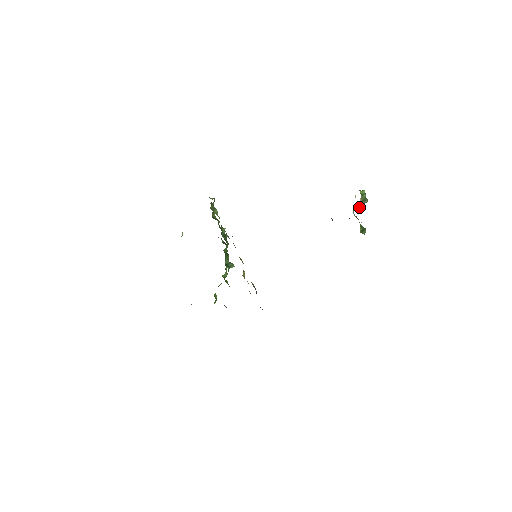
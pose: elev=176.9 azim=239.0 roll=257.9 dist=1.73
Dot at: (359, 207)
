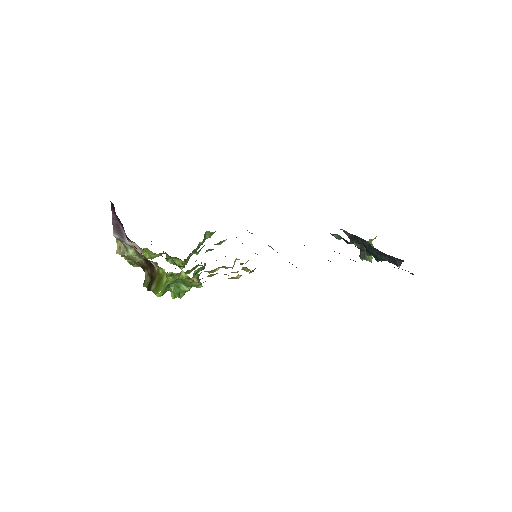
Dot at: occluded
